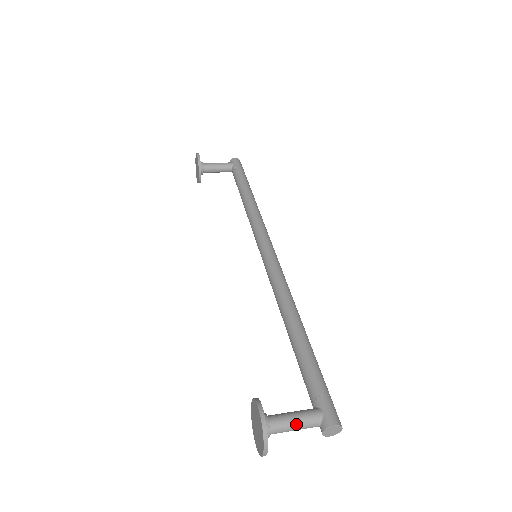
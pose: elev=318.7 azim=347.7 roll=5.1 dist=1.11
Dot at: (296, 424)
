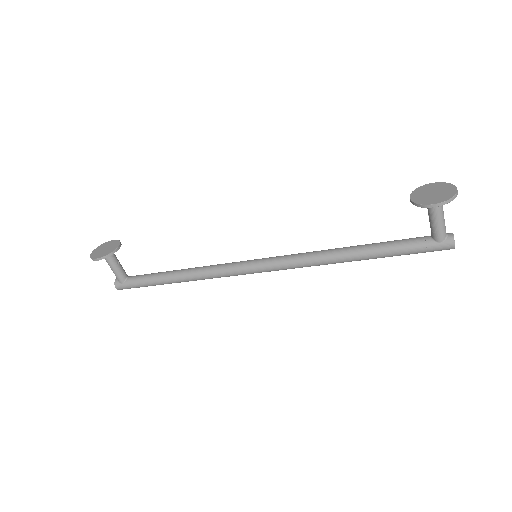
Dot at: occluded
